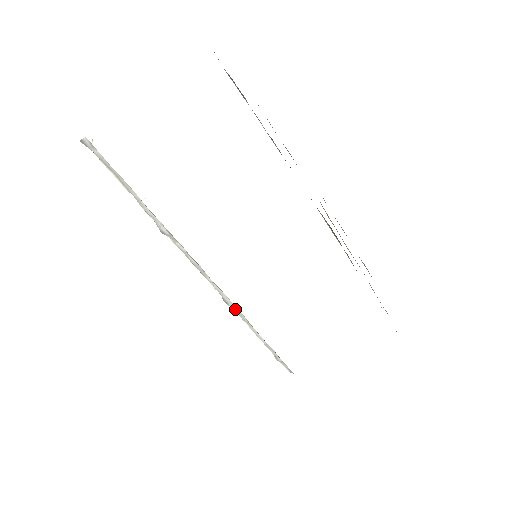
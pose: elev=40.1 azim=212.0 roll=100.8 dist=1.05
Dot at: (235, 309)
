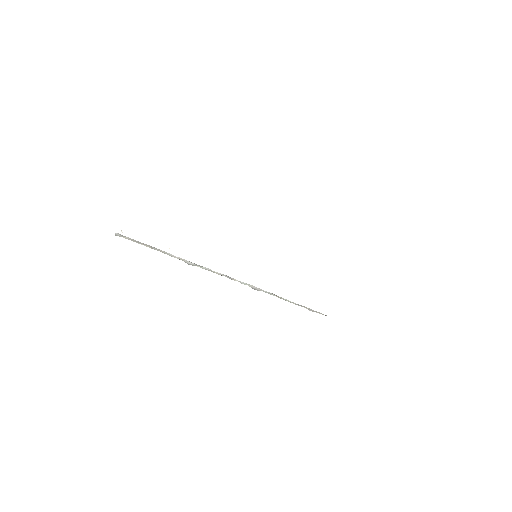
Dot at: (263, 291)
